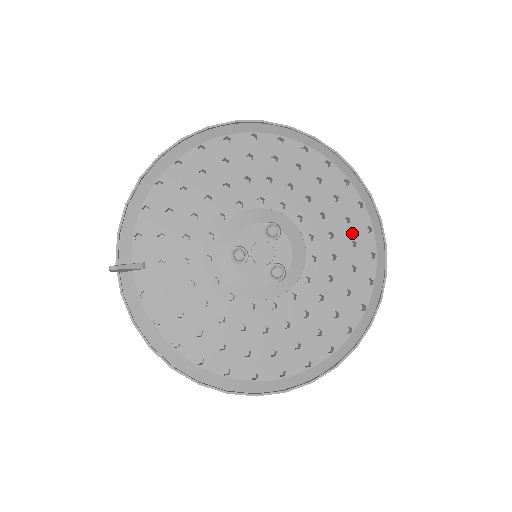
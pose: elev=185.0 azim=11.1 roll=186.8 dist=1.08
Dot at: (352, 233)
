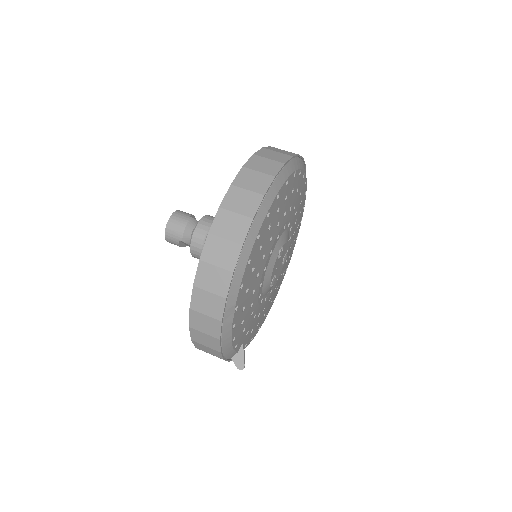
Dot at: (299, 191)
